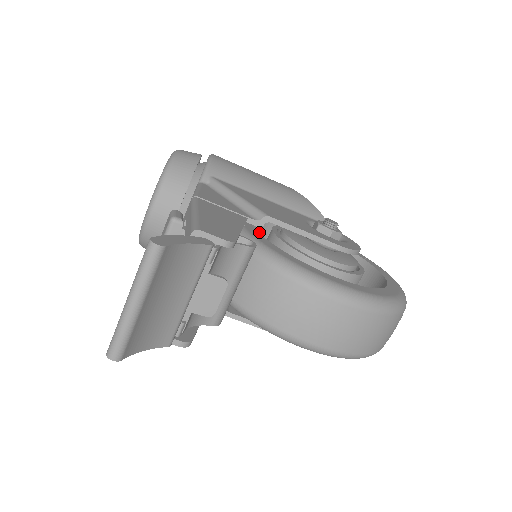
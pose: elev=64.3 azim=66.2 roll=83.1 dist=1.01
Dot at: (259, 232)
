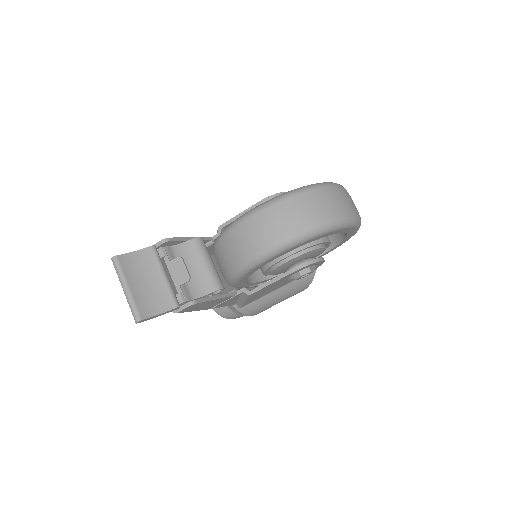
Dot at: occluded
